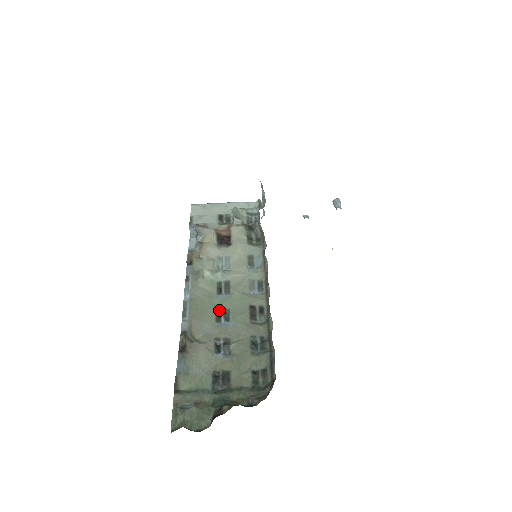
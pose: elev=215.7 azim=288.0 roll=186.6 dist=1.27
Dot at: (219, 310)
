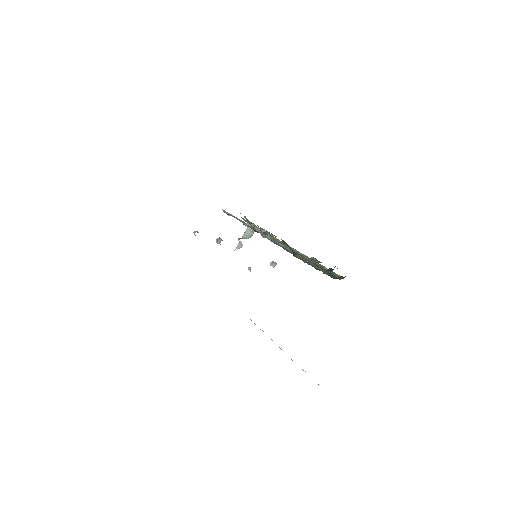
Dot at: occluded
